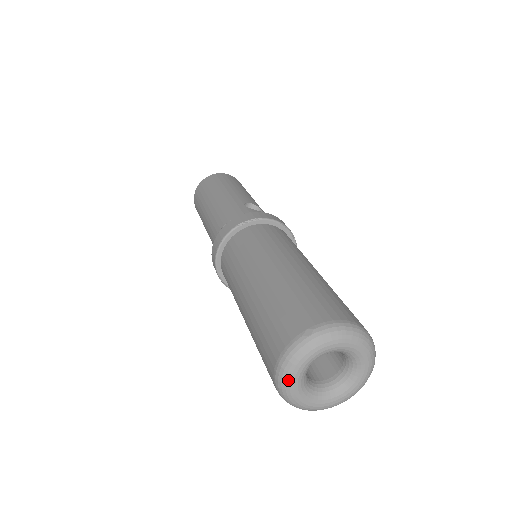
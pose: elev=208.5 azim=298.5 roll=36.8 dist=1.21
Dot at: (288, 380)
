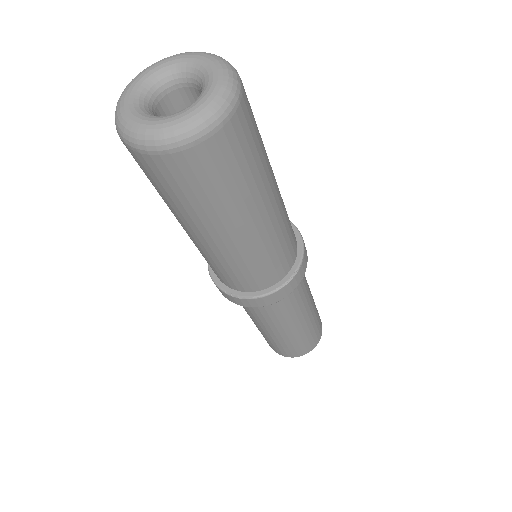
Dot at: (120, 117)
